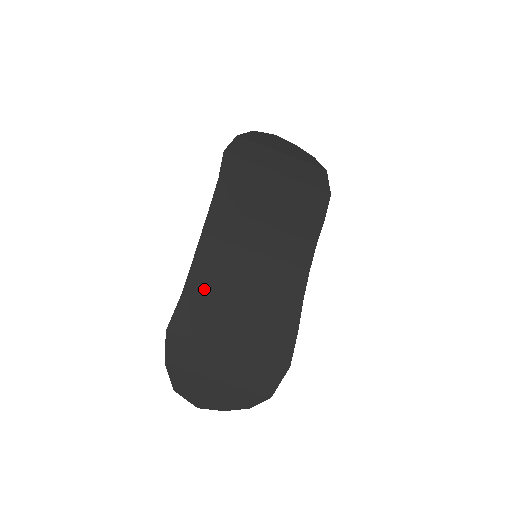
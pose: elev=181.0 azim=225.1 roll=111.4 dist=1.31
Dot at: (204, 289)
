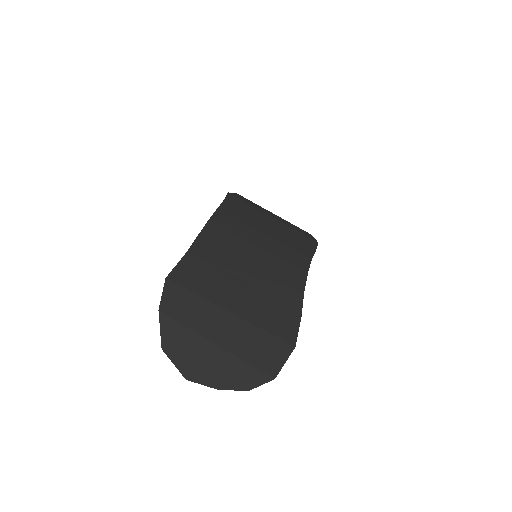
Dot at: (208, 256)
